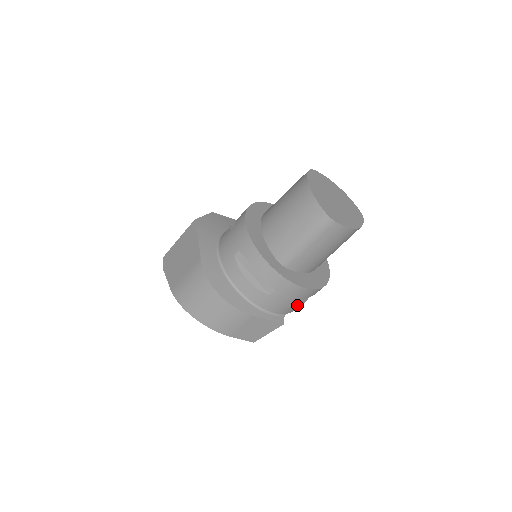
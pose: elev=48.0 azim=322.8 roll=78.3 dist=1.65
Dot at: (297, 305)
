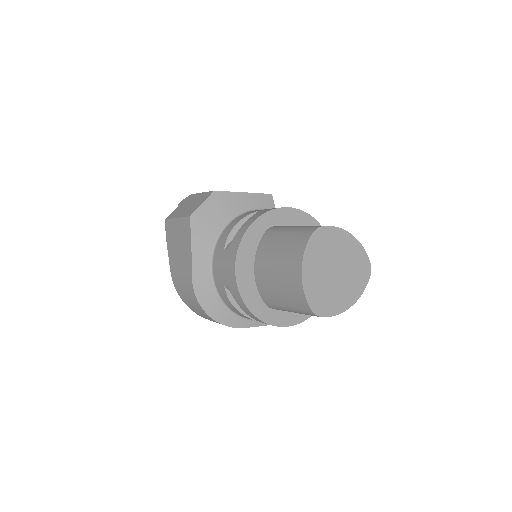
Dot at: occluded
